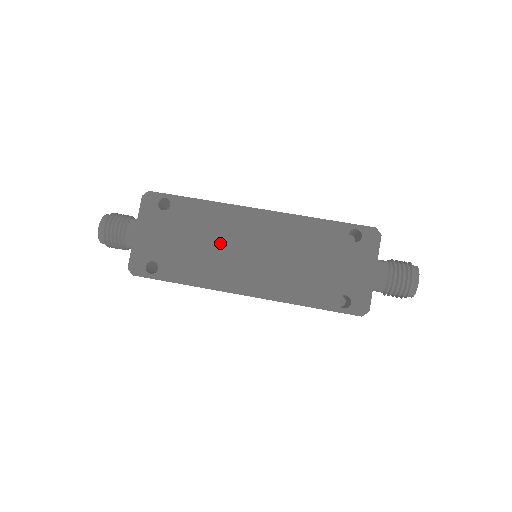
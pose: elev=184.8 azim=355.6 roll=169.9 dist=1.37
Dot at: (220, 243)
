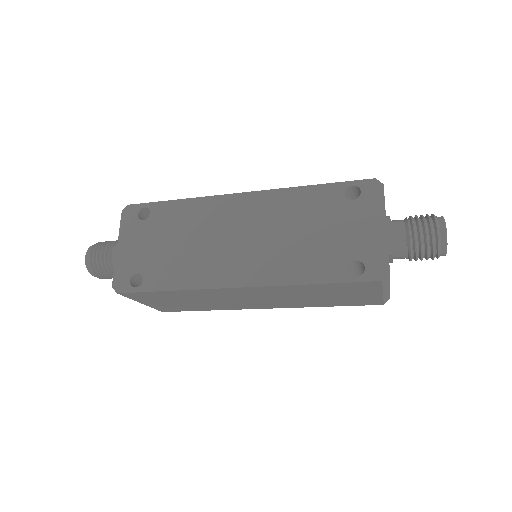
Dot at: (205, 238)
